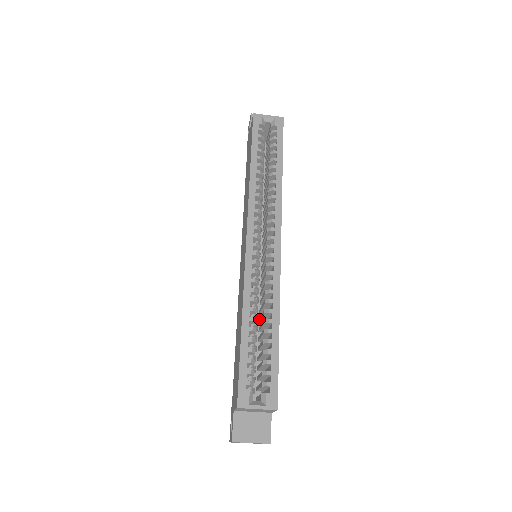
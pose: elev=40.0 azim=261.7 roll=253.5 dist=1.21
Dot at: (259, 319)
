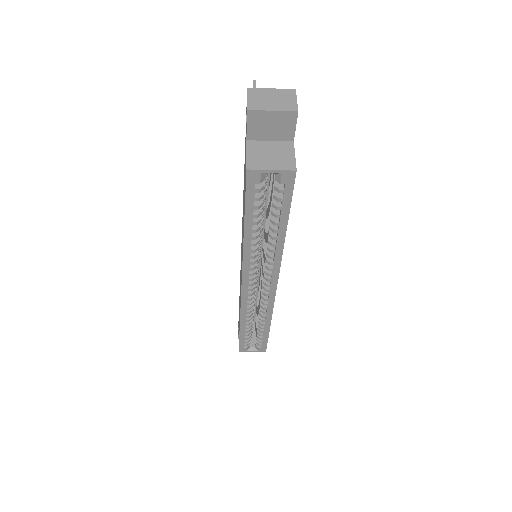
Dot at: (258, 294)
